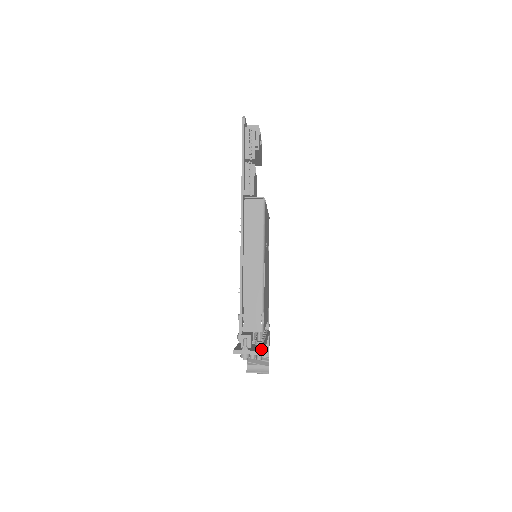
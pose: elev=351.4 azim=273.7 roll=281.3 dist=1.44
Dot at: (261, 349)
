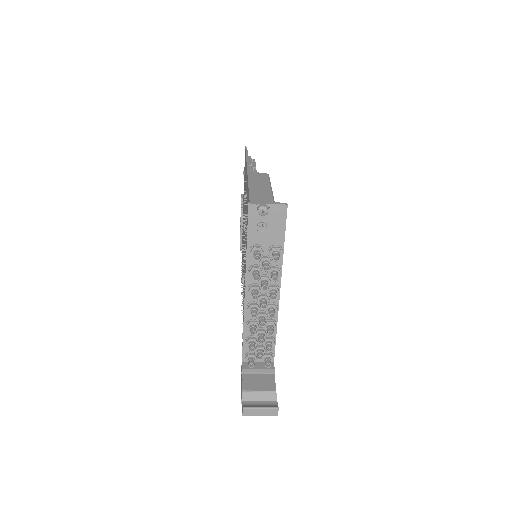
Dot at: (282, 211)
